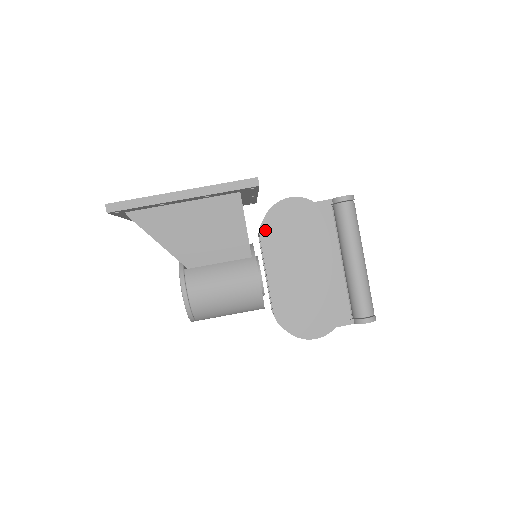
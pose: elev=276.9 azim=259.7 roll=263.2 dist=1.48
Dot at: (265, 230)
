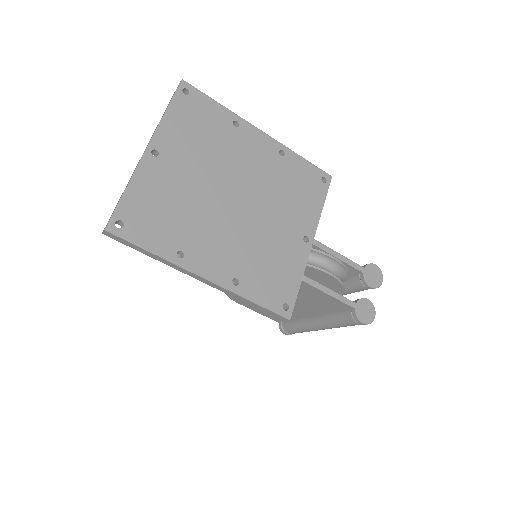
Dot at: occluded
